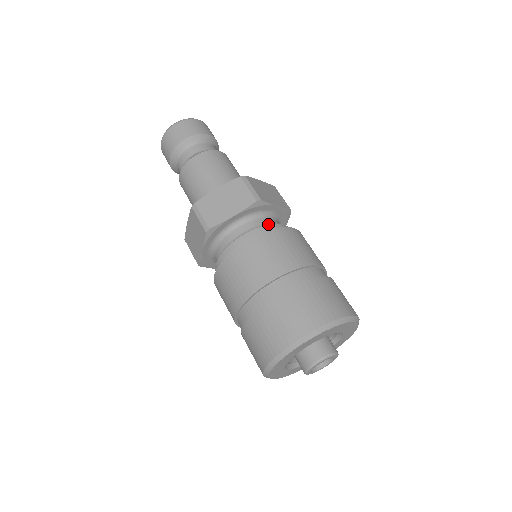
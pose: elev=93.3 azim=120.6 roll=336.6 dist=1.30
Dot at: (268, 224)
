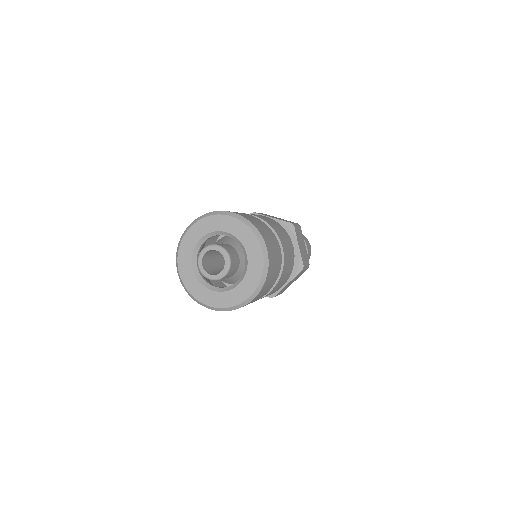
Dot at: occluded
